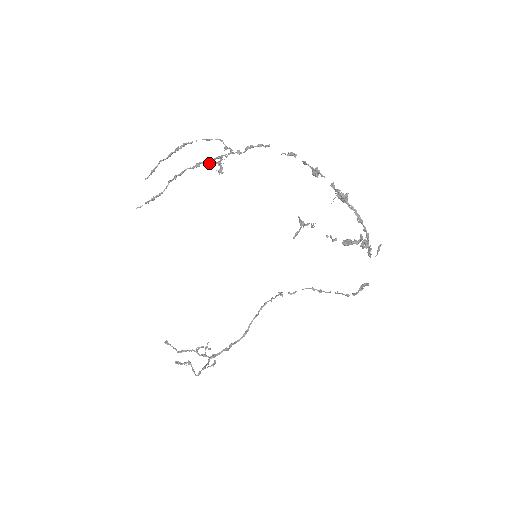
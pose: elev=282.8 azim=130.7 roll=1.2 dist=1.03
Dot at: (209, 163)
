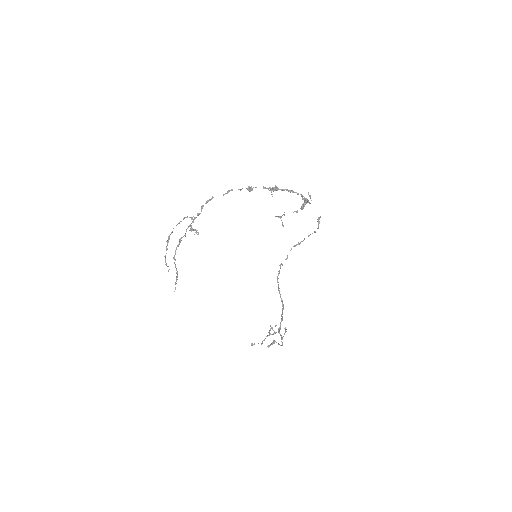
Dot at: (185, 234)
